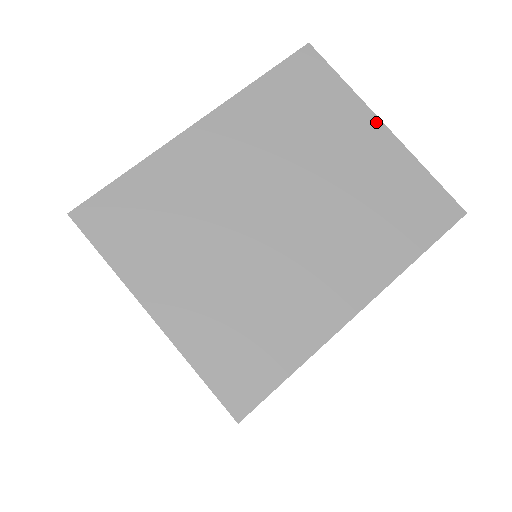
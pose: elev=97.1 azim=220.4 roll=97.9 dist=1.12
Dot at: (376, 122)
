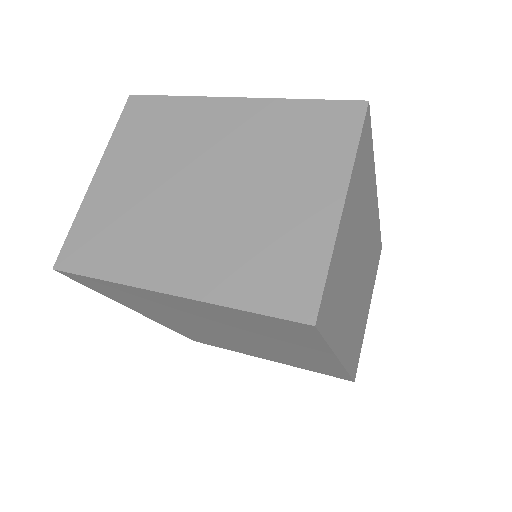
Dot at: (341, 194)
